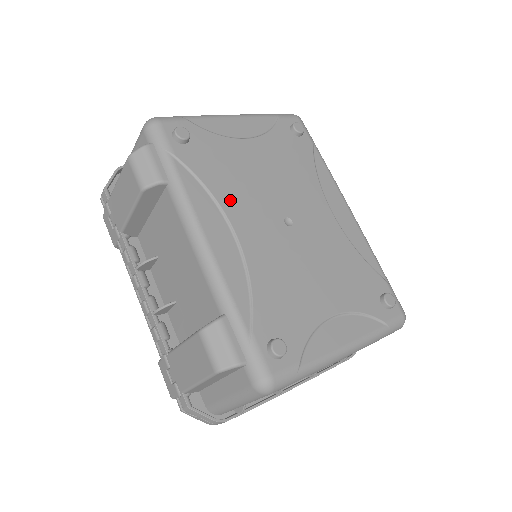
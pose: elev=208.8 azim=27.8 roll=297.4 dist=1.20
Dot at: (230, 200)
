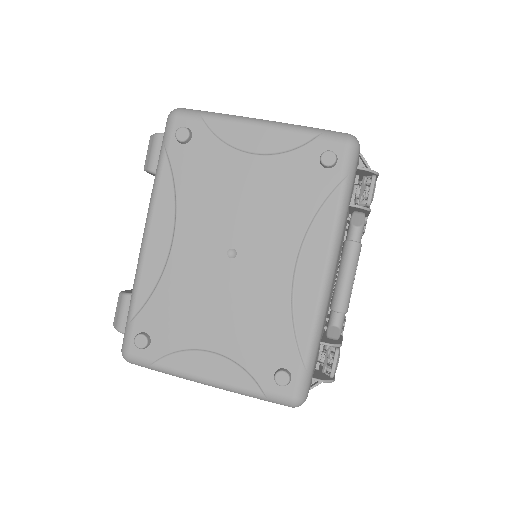
Dot at: (189, 210)
